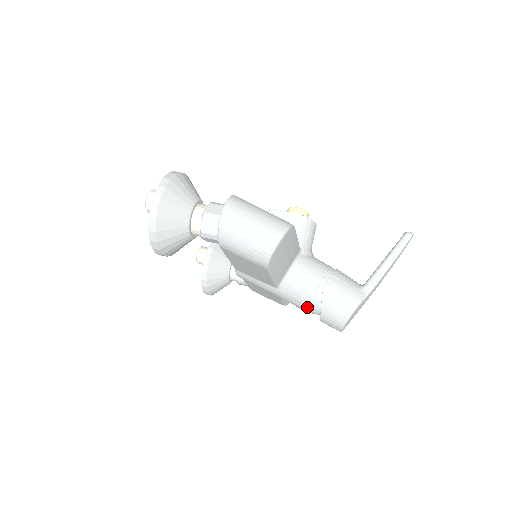
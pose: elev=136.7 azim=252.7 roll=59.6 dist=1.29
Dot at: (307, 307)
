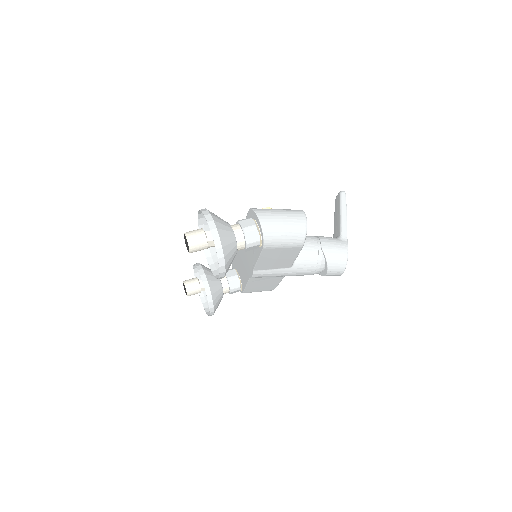
Dot at: (316, 270)
